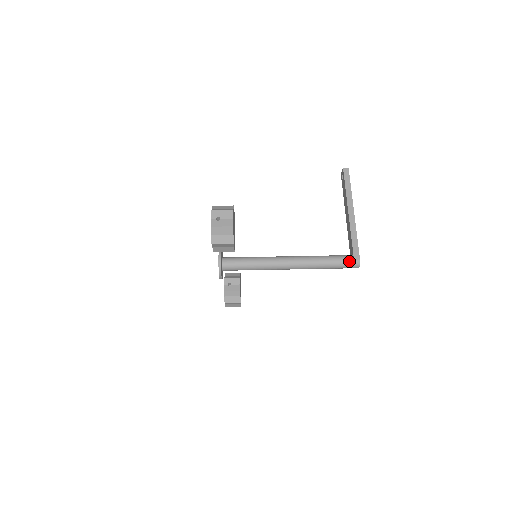
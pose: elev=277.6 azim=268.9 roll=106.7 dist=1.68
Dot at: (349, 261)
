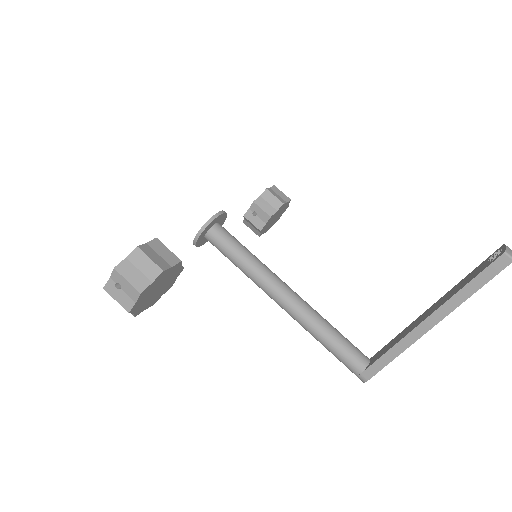
Dot at: (353, 369)
